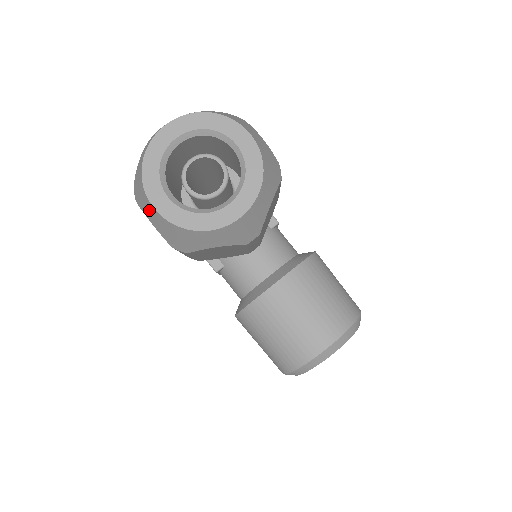
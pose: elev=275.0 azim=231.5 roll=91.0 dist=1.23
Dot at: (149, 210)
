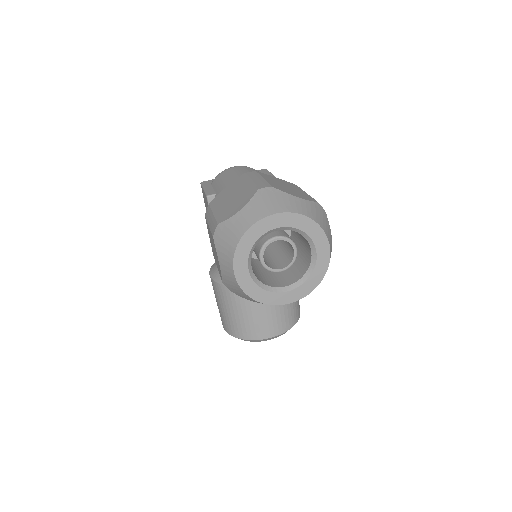
Dot at: (227, 265)
